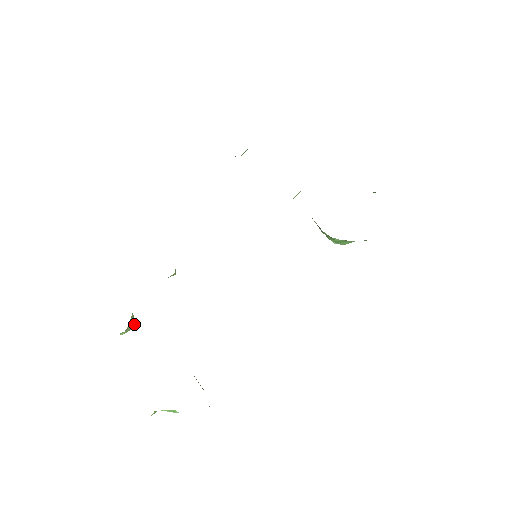
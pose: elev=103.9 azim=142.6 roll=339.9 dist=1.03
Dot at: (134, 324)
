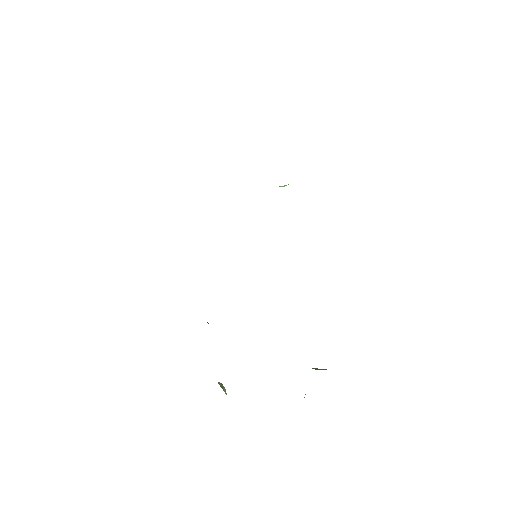
Dot at: (222, 385)
